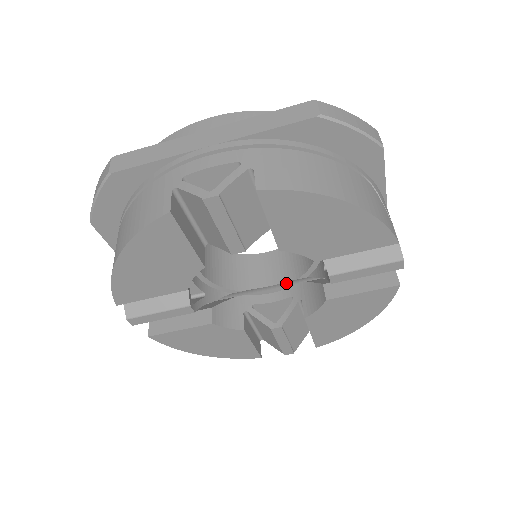
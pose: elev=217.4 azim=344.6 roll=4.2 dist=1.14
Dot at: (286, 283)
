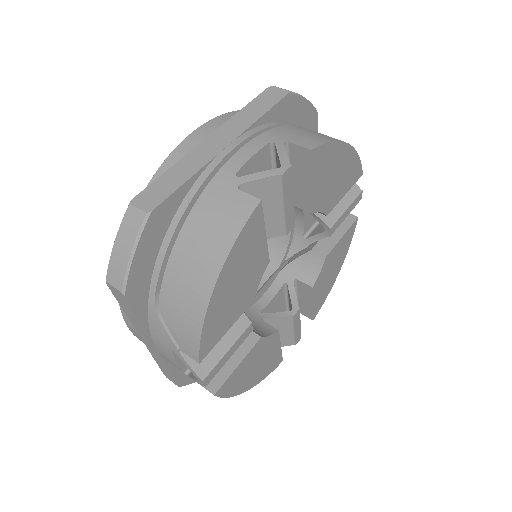
Dot at: (269, 279)
